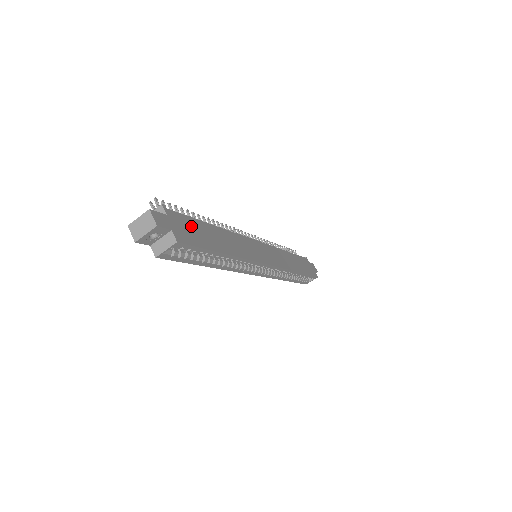
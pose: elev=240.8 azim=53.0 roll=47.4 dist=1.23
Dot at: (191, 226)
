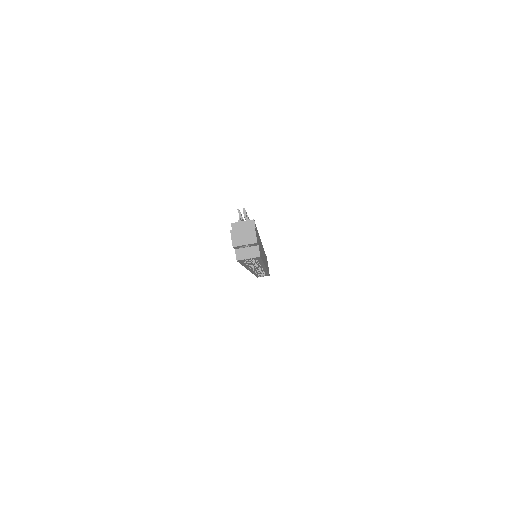
Dot at: (258, 238)
